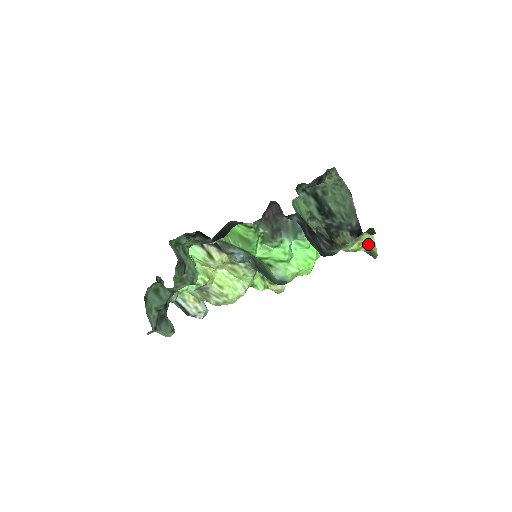
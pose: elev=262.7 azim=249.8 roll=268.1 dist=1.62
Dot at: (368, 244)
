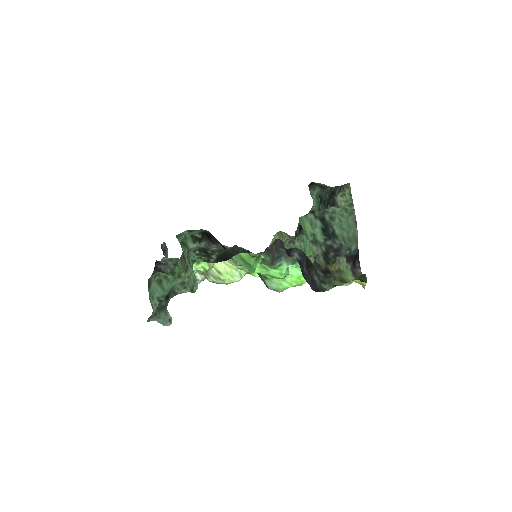
Dot at: (359, 282)
